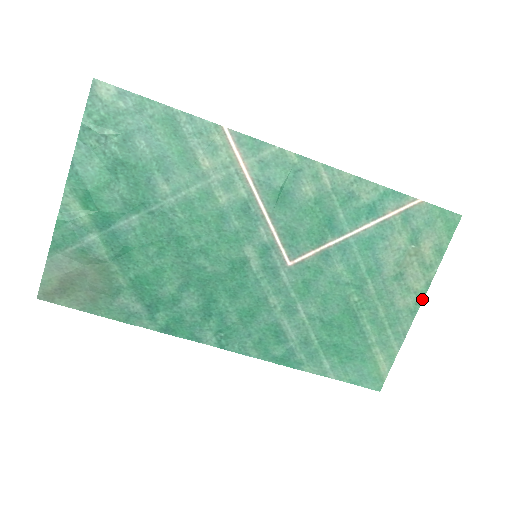
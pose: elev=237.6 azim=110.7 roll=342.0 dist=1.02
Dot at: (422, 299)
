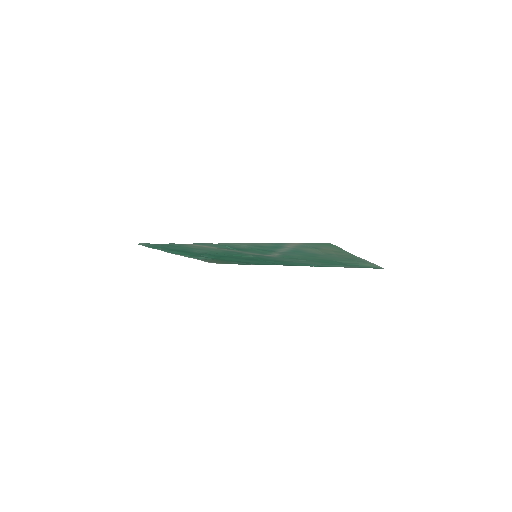
Dot at: (357, 257)
